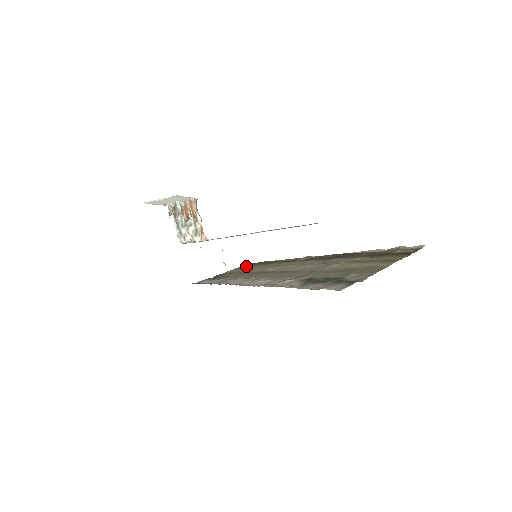
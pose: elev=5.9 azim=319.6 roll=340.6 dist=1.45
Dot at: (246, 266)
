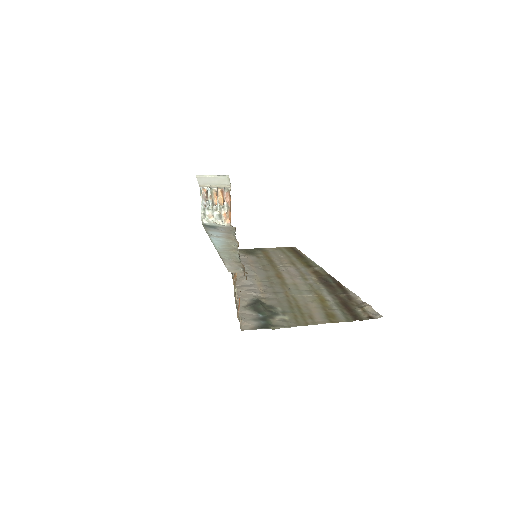
Dot at: (285, 250)
